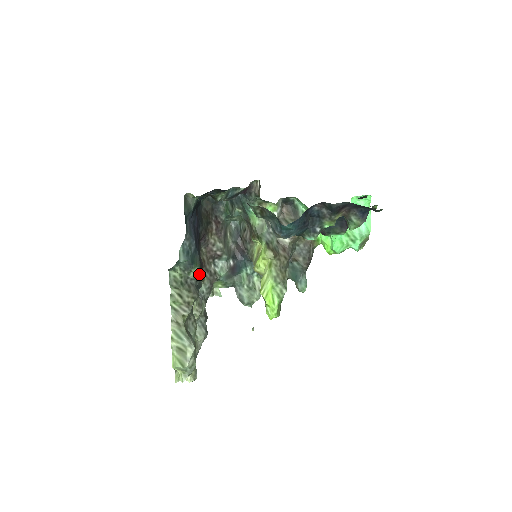
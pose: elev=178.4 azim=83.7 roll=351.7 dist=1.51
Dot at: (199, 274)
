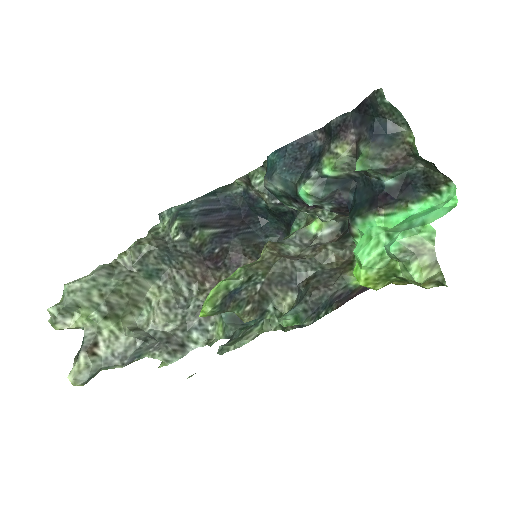
Dot at: (186, 250)
